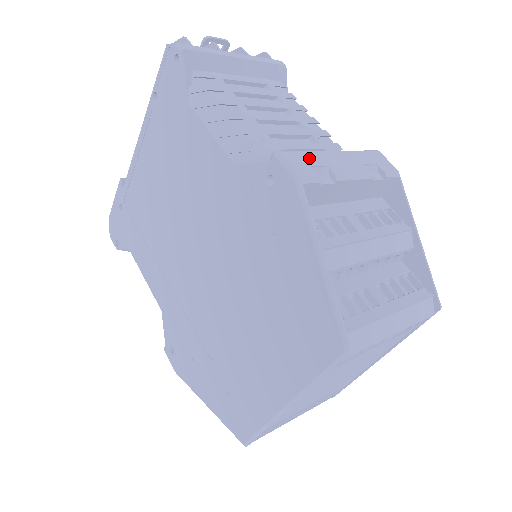
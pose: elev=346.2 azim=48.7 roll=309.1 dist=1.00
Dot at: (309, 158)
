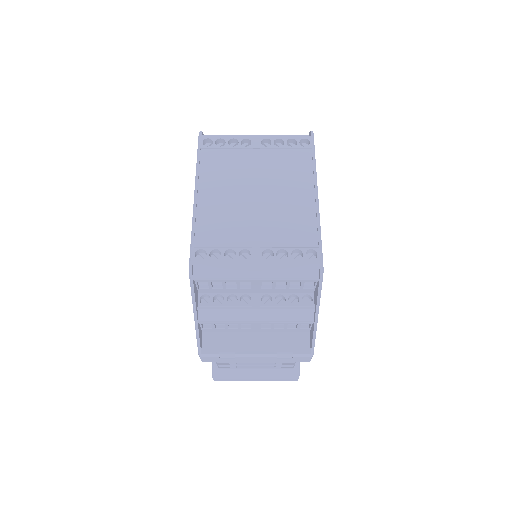
Dot at: occluded
